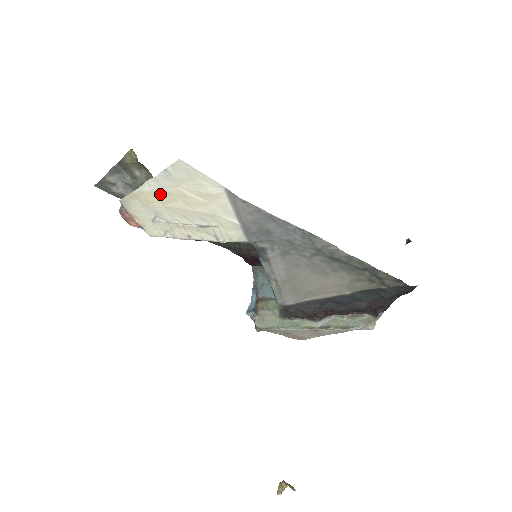
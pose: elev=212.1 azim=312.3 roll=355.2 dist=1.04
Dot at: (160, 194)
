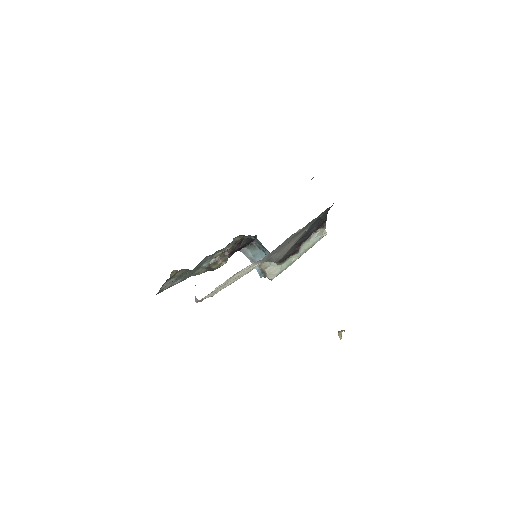
Dot at: occluded
